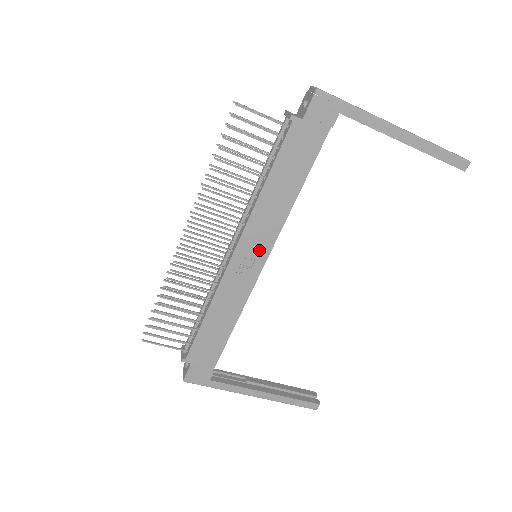
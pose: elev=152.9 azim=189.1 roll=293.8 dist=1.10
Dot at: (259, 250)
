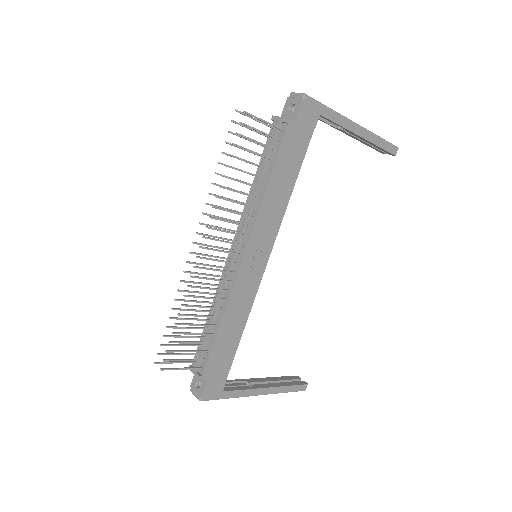
Dot at: (263, 249)
